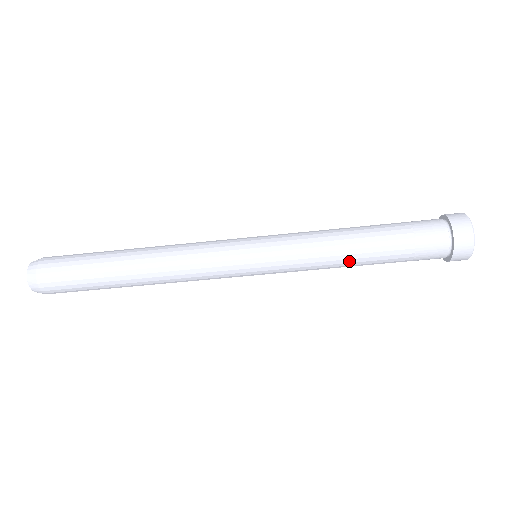
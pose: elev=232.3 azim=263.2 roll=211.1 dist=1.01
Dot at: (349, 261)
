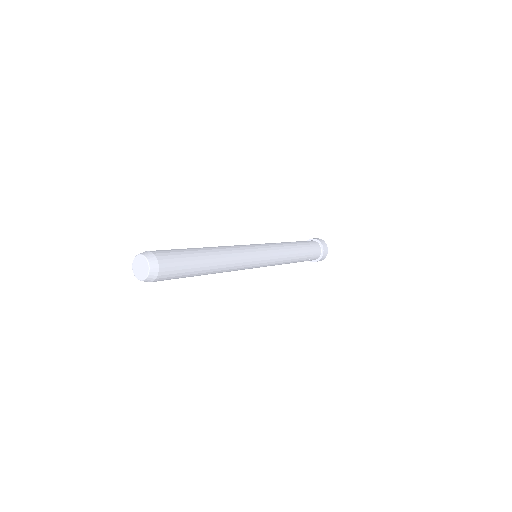
Dot at: occluded
